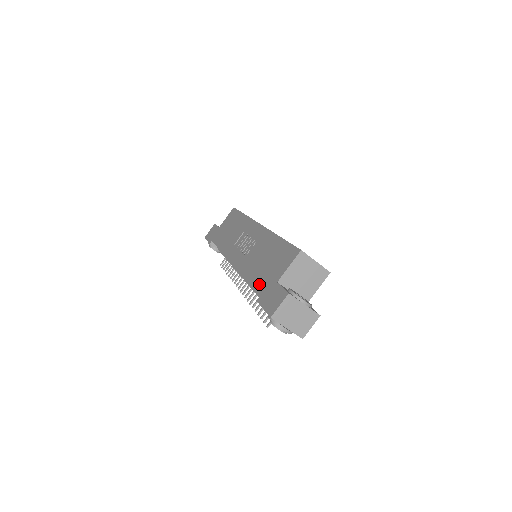
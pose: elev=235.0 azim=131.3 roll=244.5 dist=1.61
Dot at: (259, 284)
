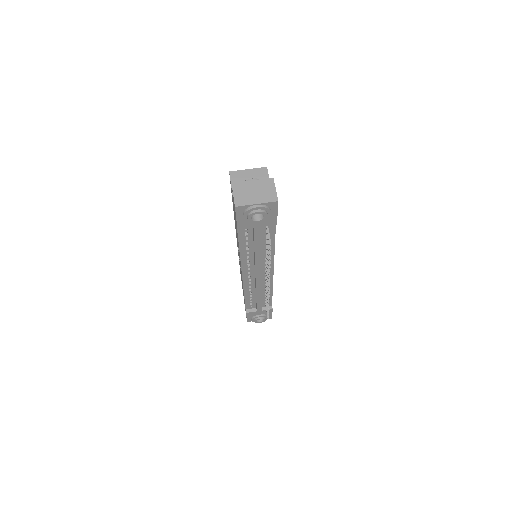
Dot at: occluded
